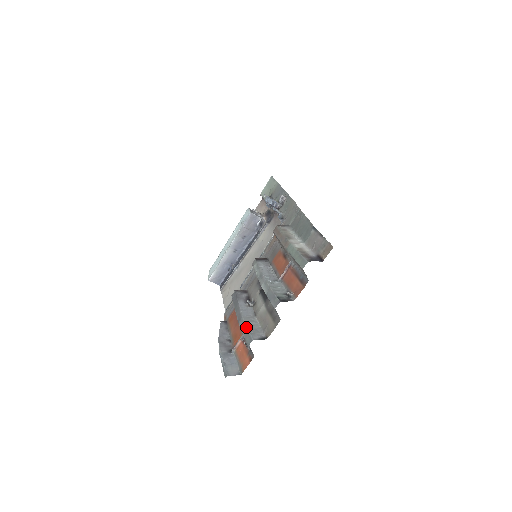
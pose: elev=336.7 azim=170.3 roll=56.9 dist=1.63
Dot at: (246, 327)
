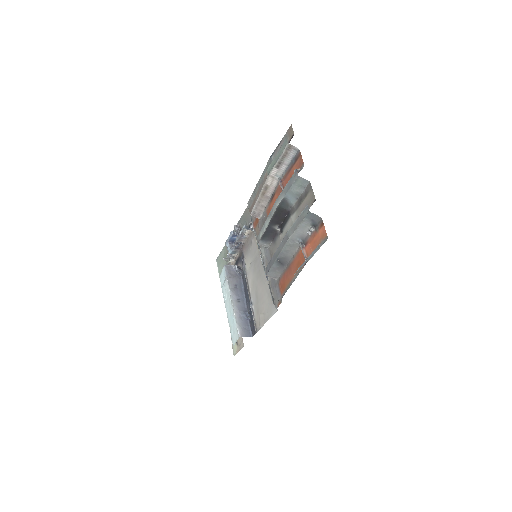
Dot at: (295, 221)
